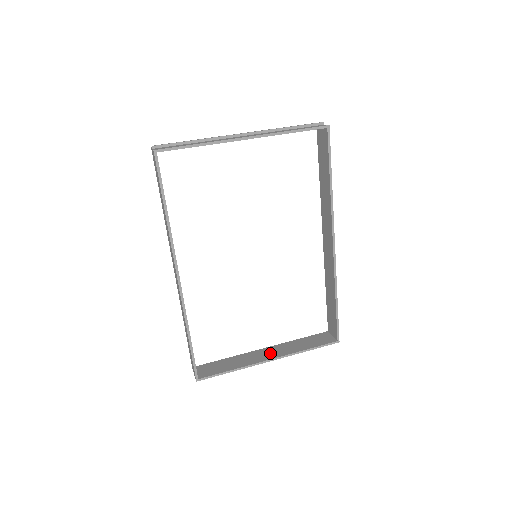
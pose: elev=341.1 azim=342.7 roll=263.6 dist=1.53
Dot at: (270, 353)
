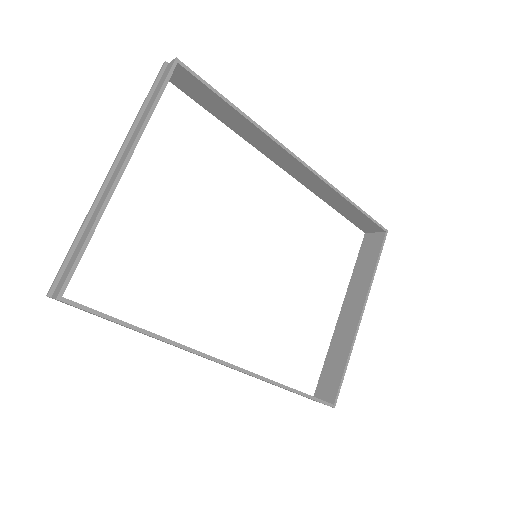
Dot at: (352, 309)
